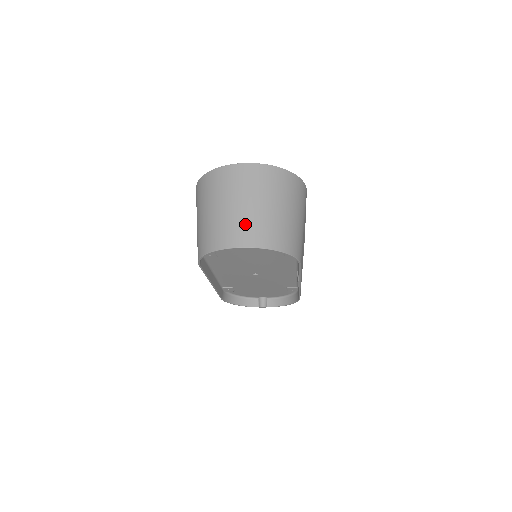
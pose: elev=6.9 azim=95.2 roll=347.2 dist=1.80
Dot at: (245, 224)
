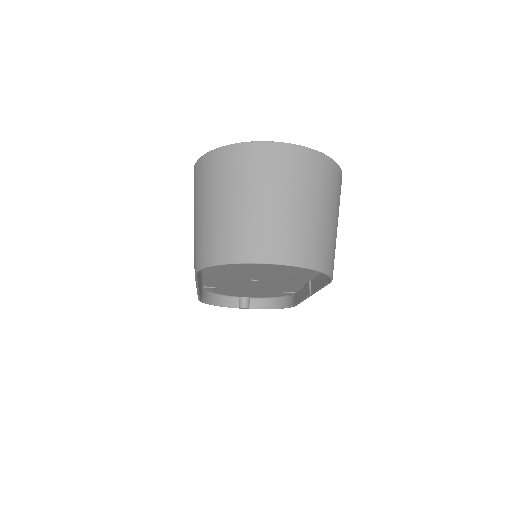
Dot at: (276, 230)
